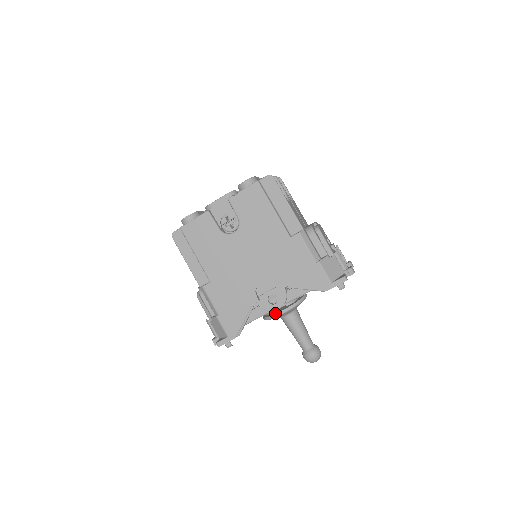
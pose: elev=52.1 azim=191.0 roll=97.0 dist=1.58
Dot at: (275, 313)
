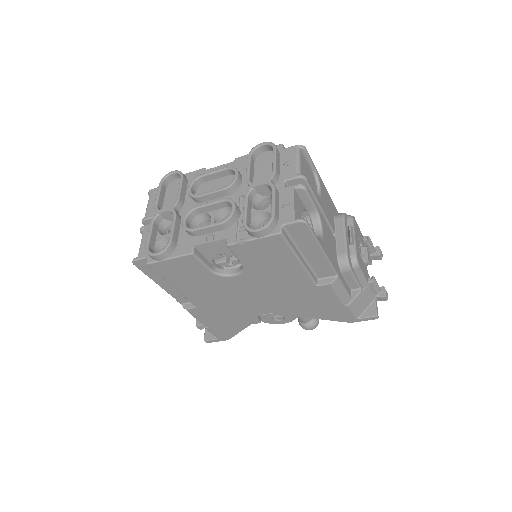
Dot at: occluded
